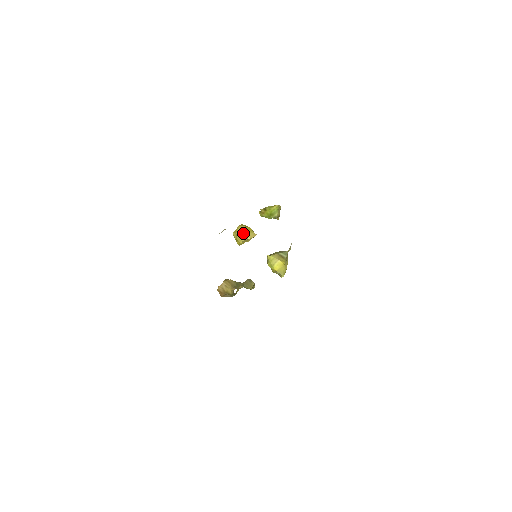
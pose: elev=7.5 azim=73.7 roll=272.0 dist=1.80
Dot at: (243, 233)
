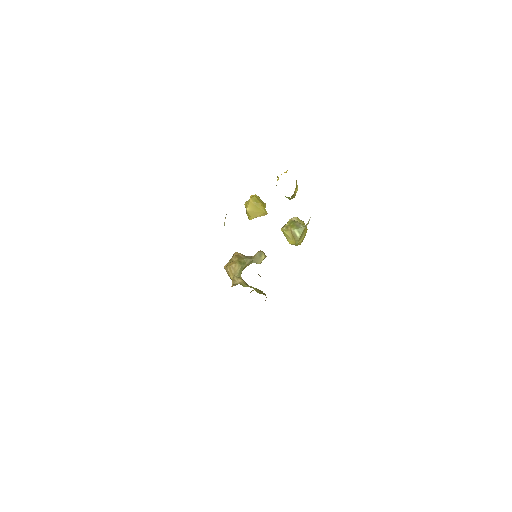
Dot at: (253, 211)
